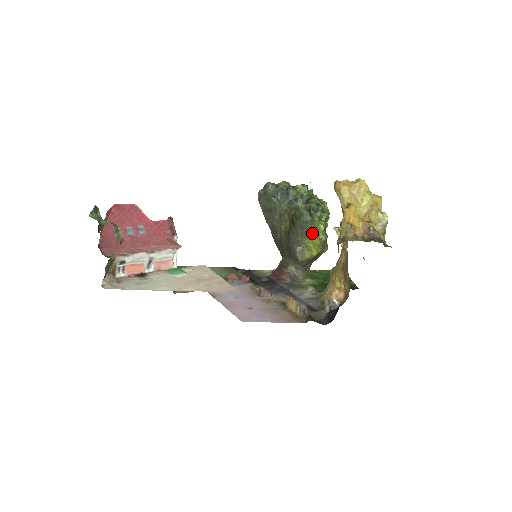
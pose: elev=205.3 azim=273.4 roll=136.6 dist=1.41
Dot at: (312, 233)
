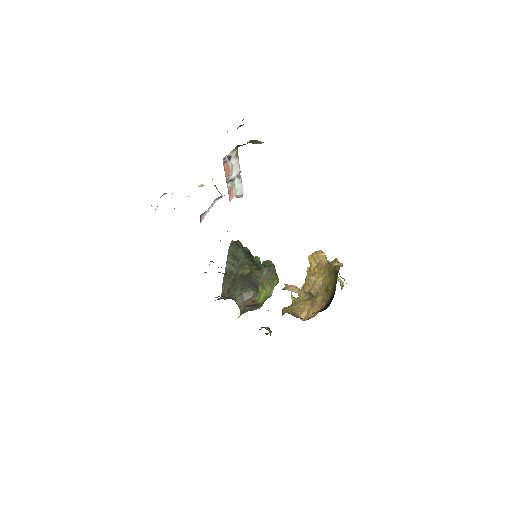
Dot at: (270, 282)
